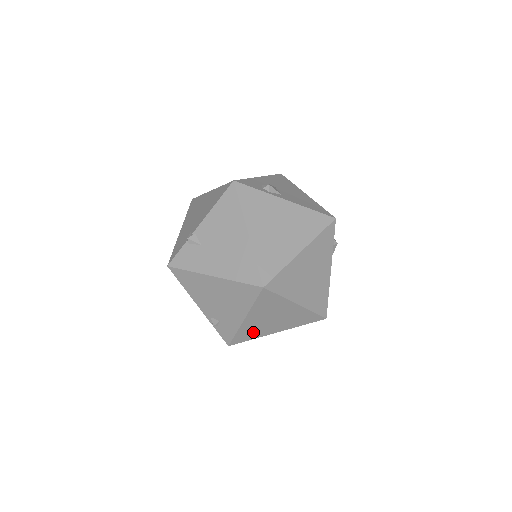
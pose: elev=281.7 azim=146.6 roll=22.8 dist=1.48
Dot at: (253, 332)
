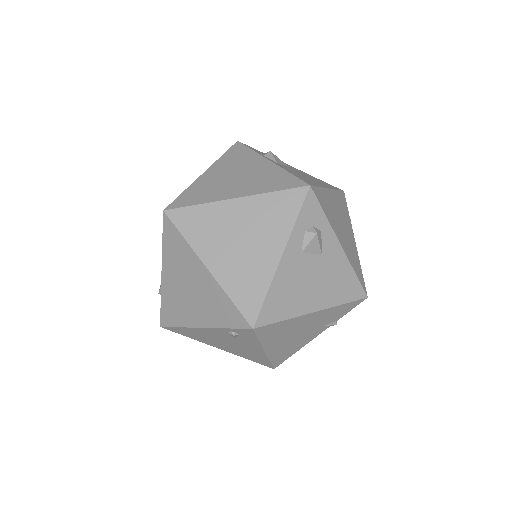
Dot at: (177, 310)
